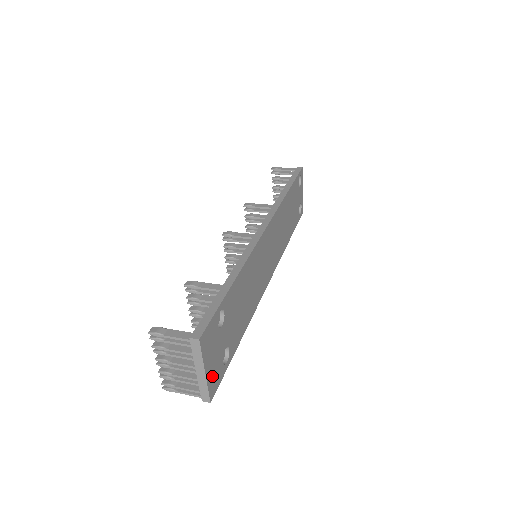
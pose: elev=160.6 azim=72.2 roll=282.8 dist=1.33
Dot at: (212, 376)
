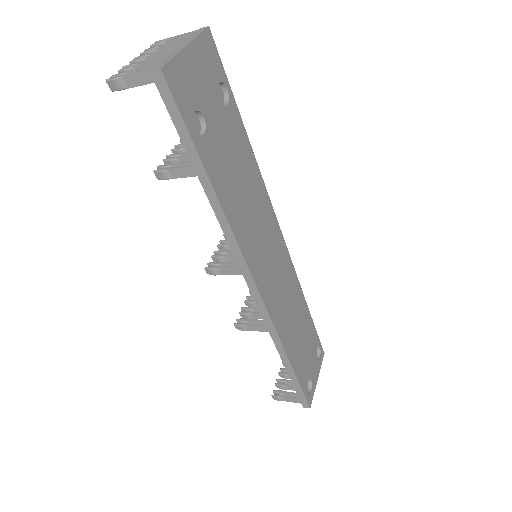
Dot at: (183, 72)
